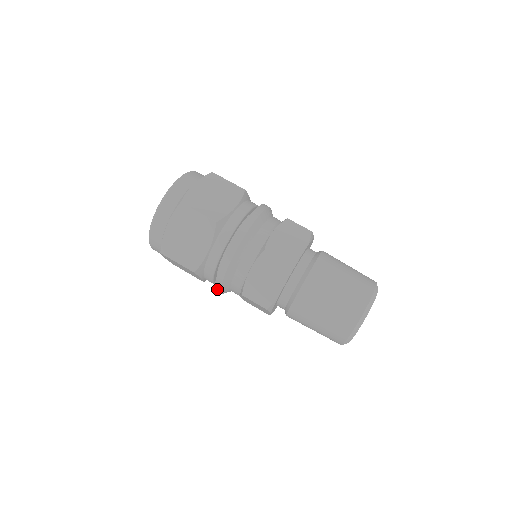
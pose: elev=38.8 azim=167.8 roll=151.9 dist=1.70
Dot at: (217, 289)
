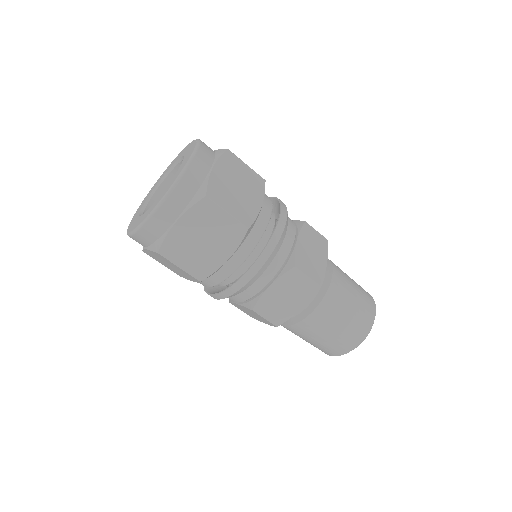
Dot at: (215, 297)
